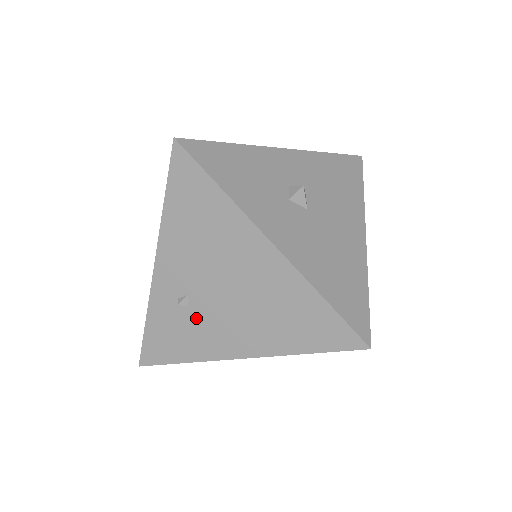
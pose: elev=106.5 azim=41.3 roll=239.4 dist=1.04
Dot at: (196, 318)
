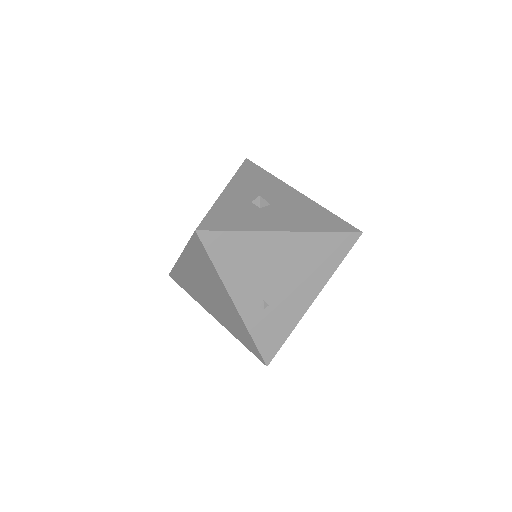
Dot at: (277, 307)
